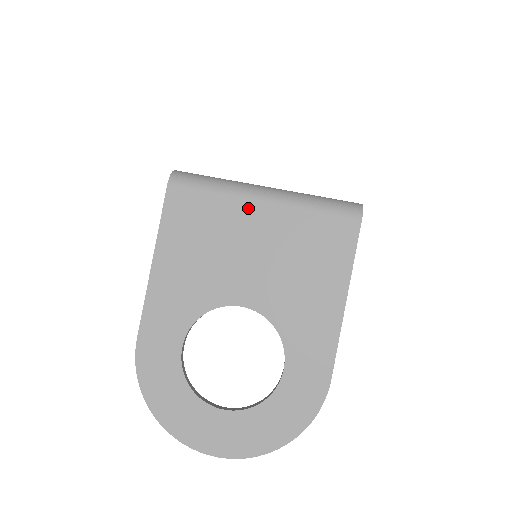
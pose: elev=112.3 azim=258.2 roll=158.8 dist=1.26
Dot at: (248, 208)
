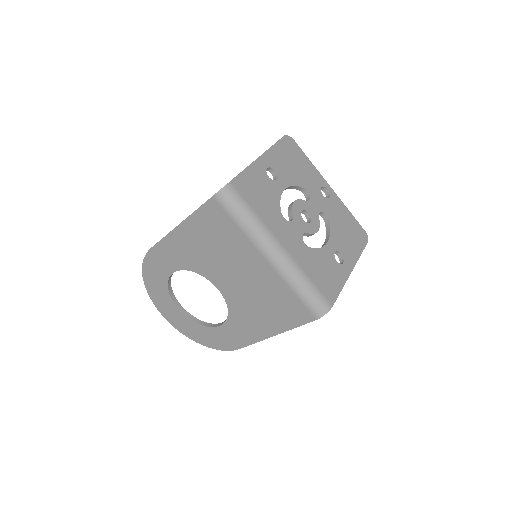
Dot at: (255, 254)
